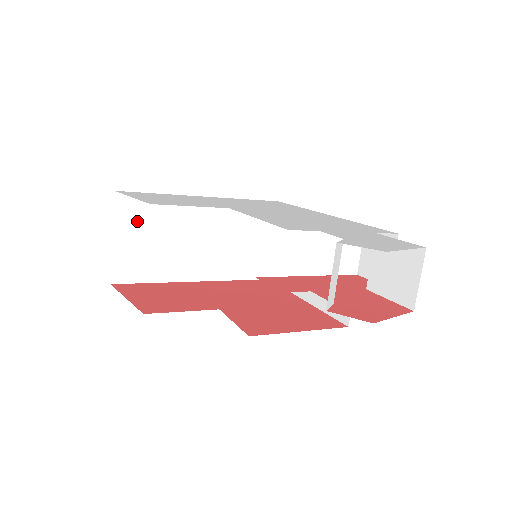
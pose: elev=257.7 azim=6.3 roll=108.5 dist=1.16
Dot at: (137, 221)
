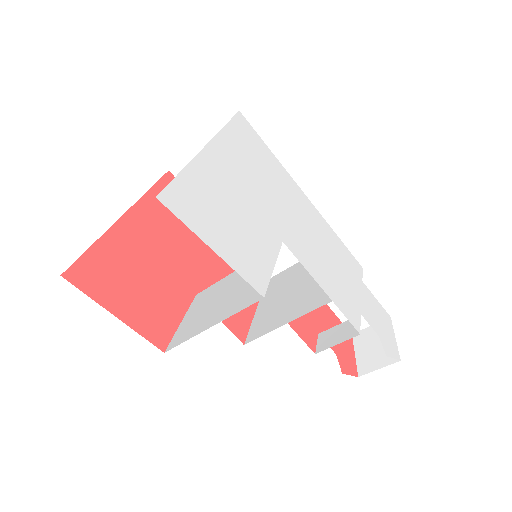
Dot at: occluded
